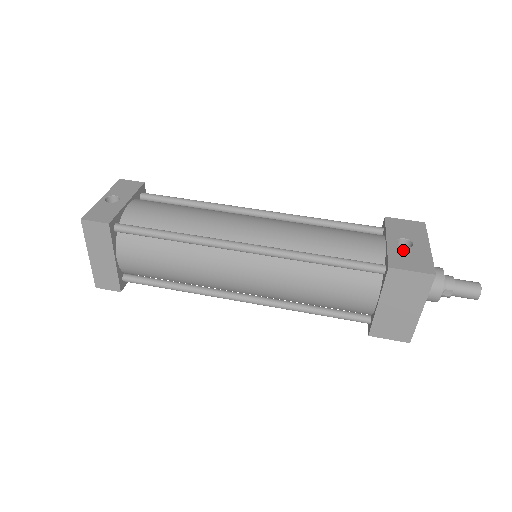
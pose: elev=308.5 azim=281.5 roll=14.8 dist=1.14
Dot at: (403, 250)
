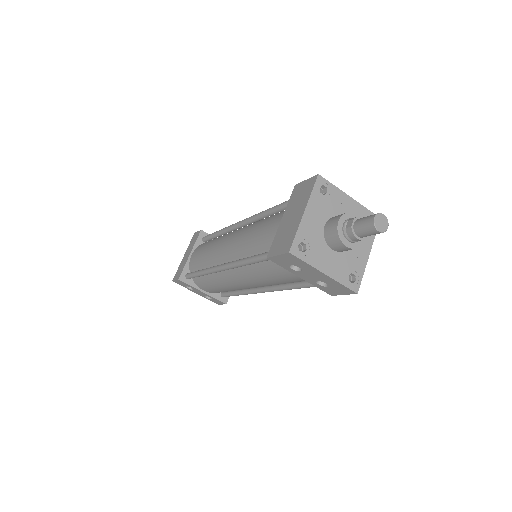
Dot at: occluded
